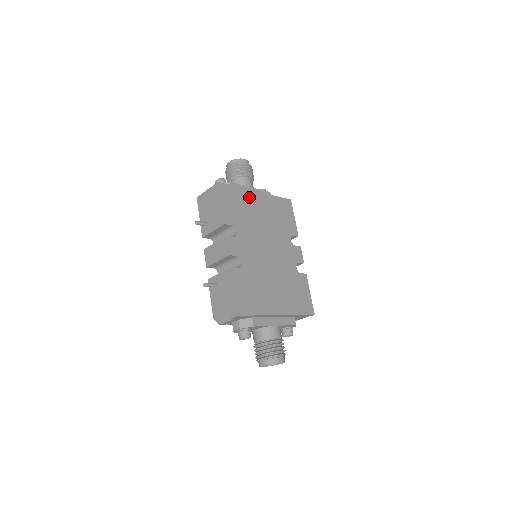
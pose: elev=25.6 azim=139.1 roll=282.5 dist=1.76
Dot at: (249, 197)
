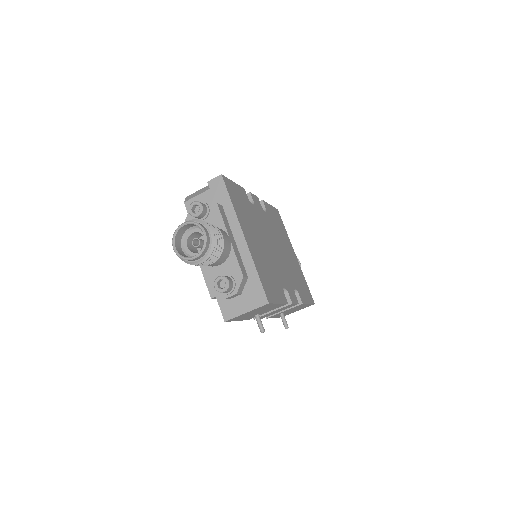
Dot at: (288, 242)
